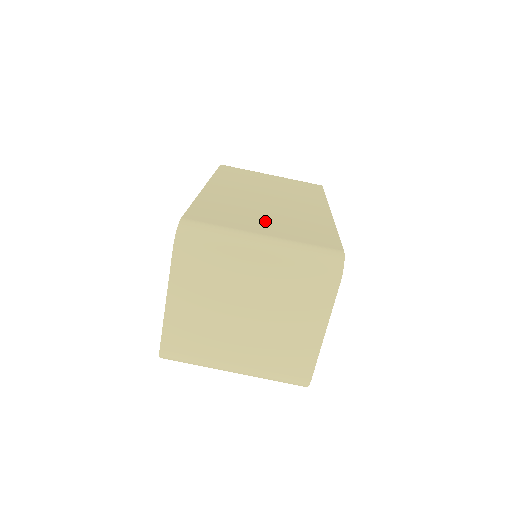
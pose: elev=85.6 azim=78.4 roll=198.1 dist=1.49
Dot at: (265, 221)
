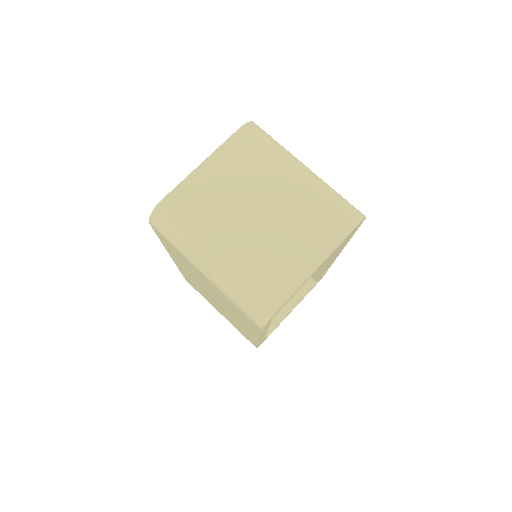
Dot at: occluded
